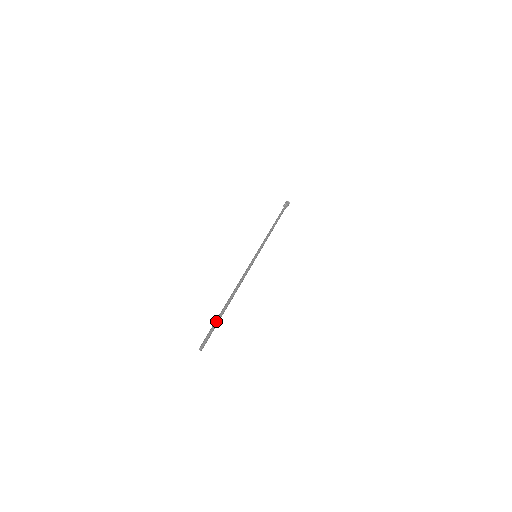
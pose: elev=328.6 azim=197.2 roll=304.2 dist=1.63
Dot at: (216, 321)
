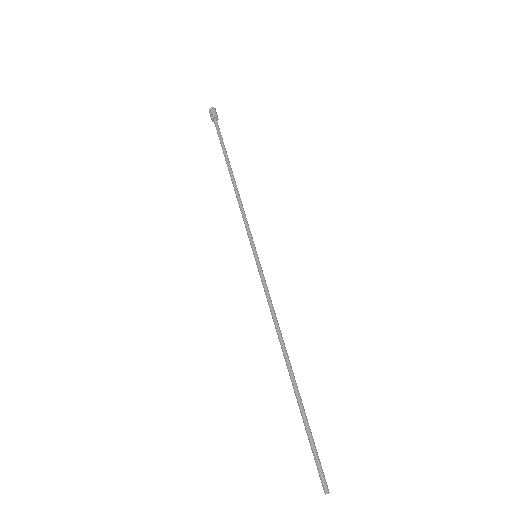
Dot at: (306, 428)
